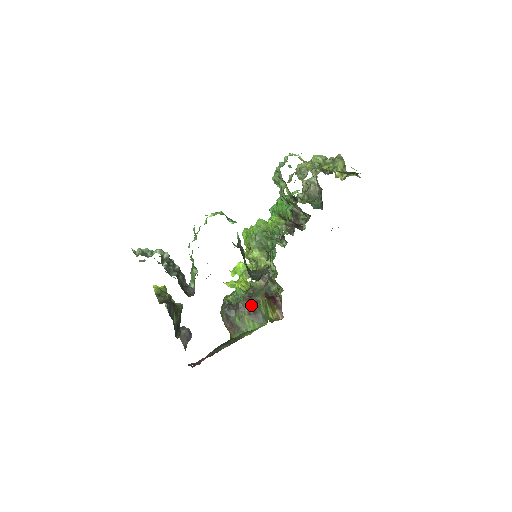
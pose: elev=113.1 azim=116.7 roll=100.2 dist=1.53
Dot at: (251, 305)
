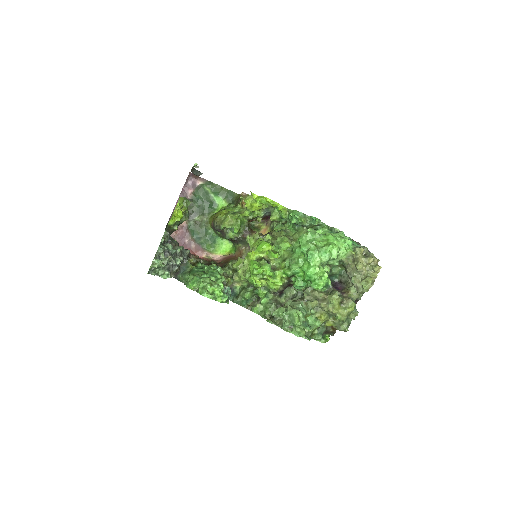
Dot at: (233, 240)
